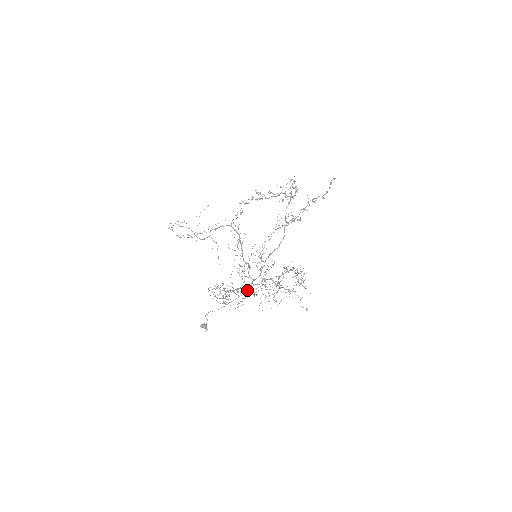
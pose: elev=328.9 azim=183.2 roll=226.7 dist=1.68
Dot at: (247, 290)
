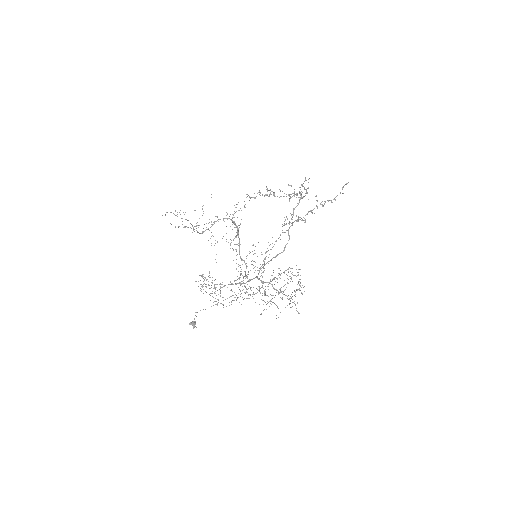
Dot at: (242, 290)
